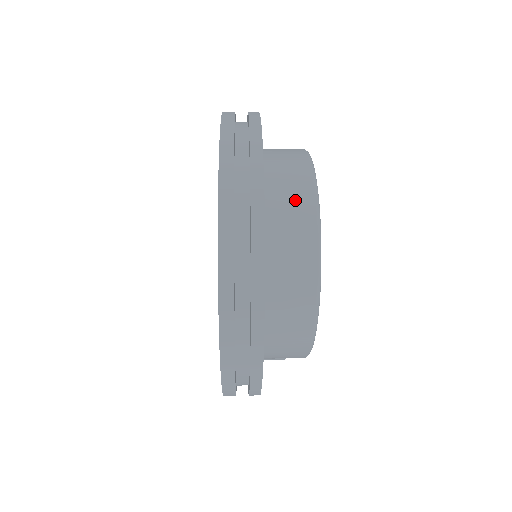
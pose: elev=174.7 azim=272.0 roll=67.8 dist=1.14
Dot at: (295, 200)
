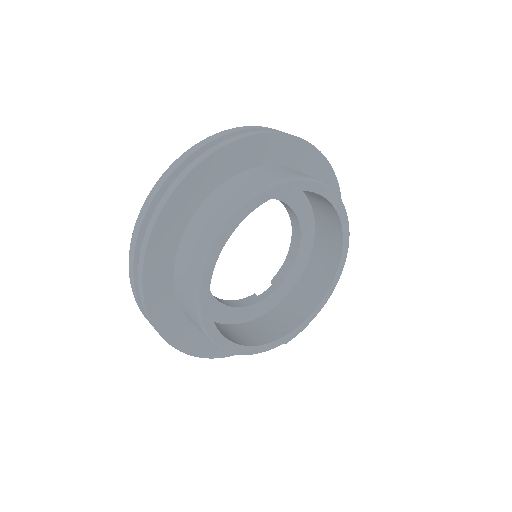
Dot at: (197, 243)
